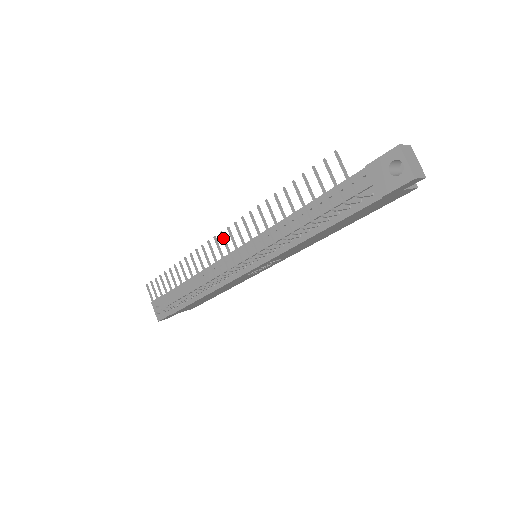
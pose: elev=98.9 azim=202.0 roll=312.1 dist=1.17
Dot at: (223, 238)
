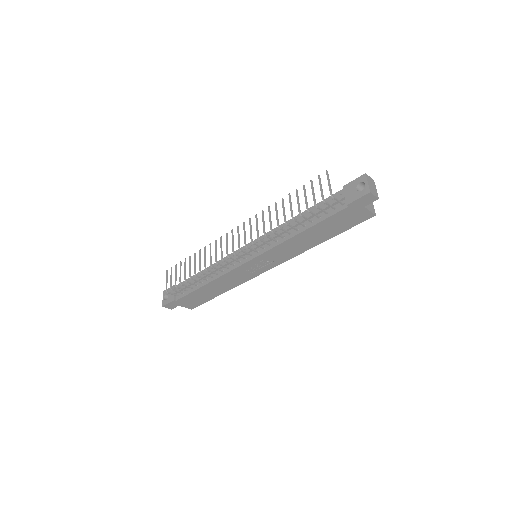
Dot at: (238, 230)
